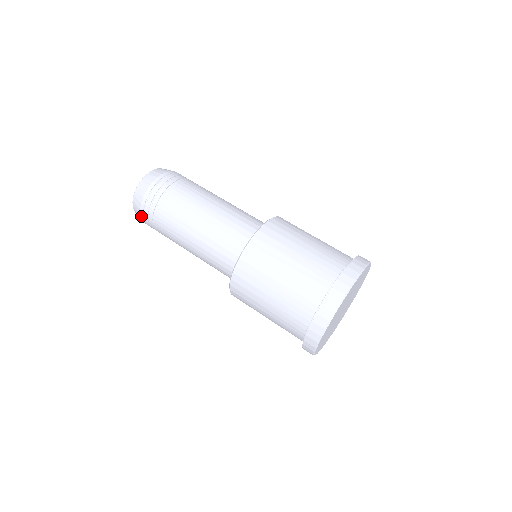
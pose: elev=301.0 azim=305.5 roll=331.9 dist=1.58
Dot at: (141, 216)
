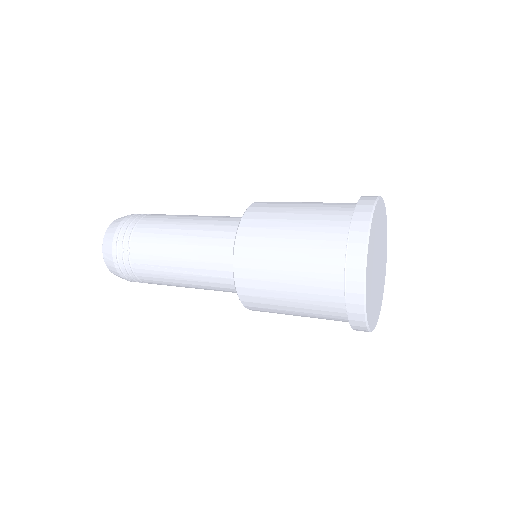
Dot at: (113, 251)
